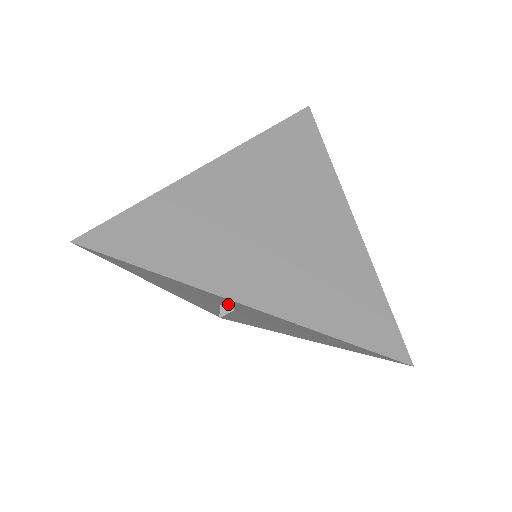
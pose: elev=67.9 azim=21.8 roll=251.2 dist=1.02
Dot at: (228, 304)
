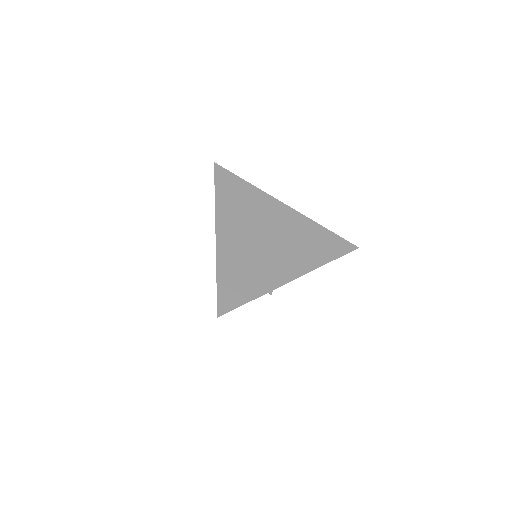
Dot at: occluded
